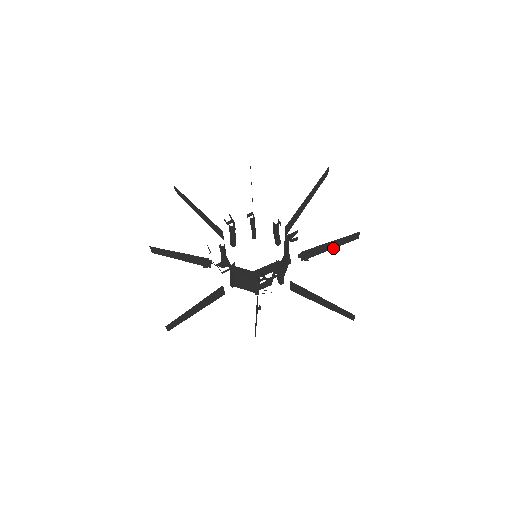
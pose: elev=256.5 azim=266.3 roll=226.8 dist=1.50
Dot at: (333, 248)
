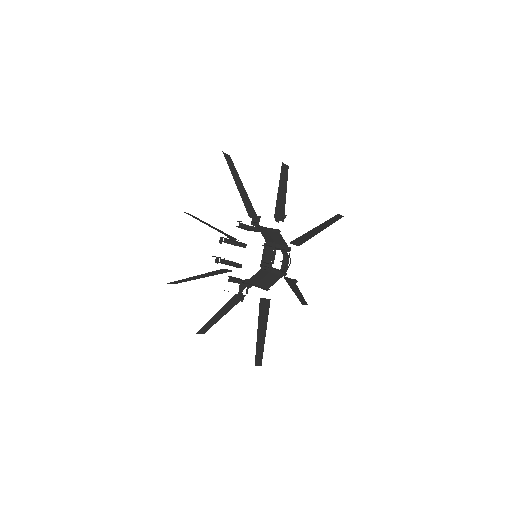
Dot at: (286, 191)
